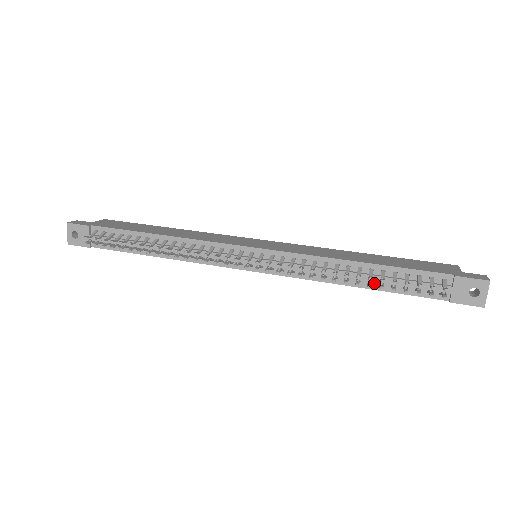
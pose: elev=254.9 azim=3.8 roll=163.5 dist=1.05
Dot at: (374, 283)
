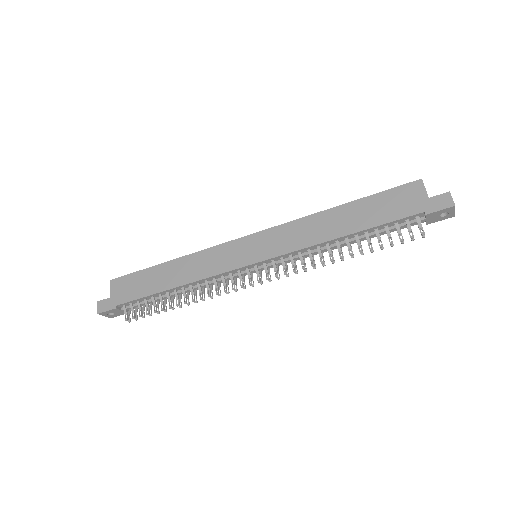
Dot at: (362, 239)
